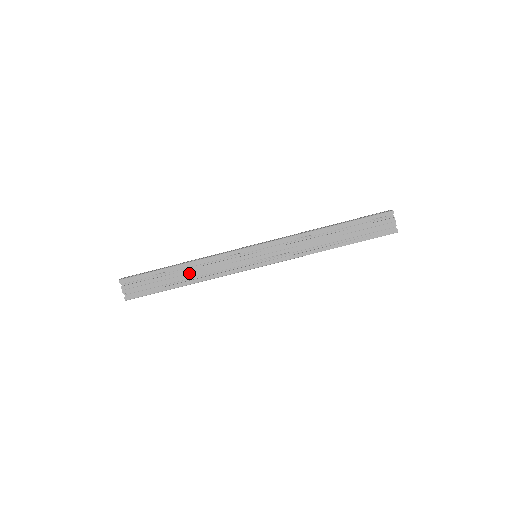
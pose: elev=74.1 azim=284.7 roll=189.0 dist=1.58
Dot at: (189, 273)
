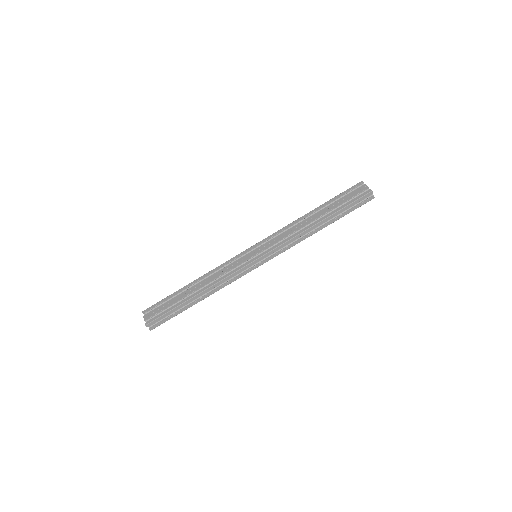
Dot at: (199, 285)
